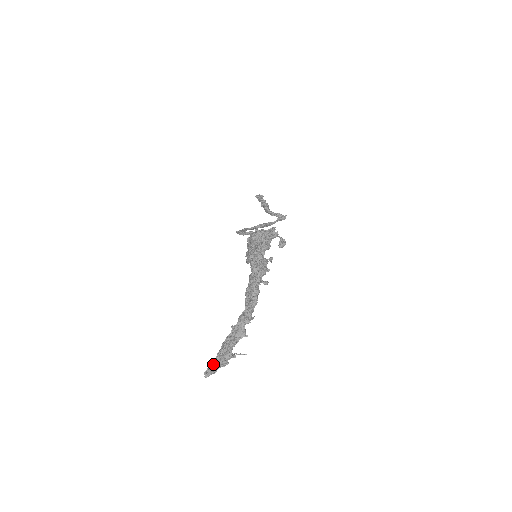
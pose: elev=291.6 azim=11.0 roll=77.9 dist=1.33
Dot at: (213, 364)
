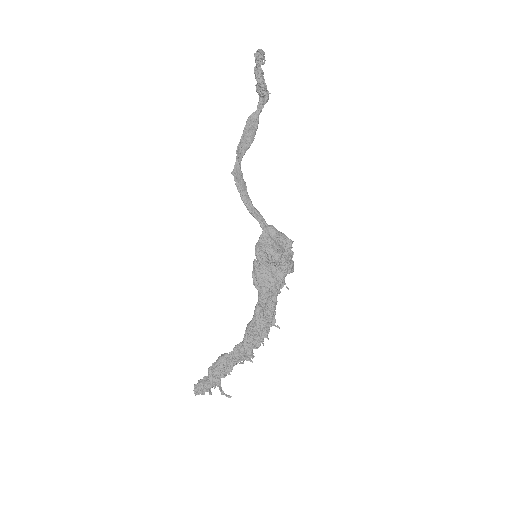
Dot at: (207, 391)
